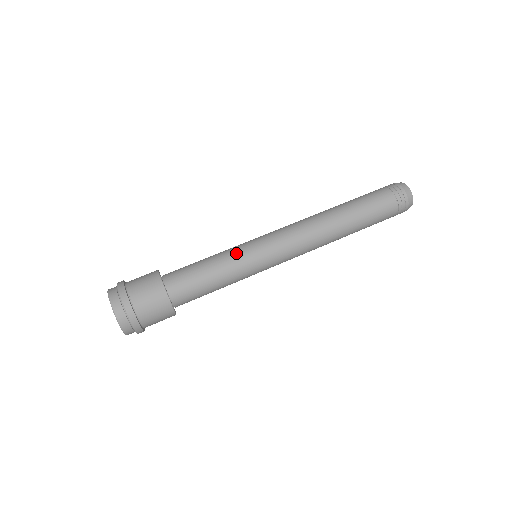
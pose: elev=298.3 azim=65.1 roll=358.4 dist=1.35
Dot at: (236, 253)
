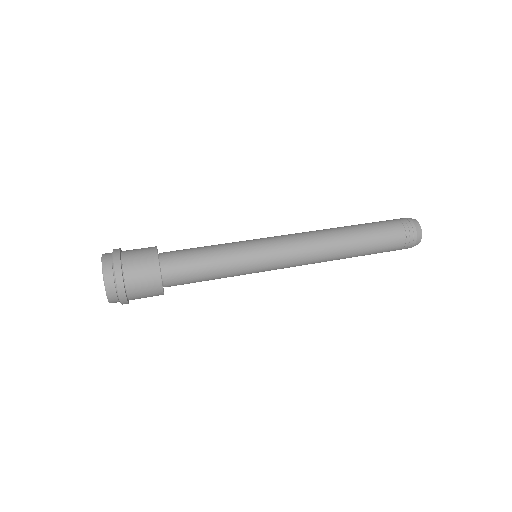
Dot at: occluded
